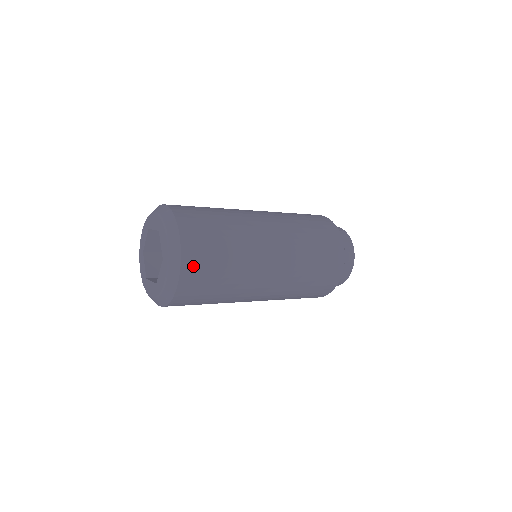
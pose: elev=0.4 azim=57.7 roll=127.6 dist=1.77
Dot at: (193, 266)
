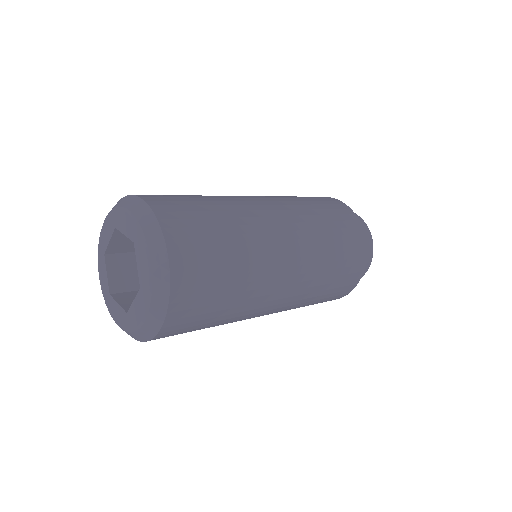
Dot at: (185, 302)
